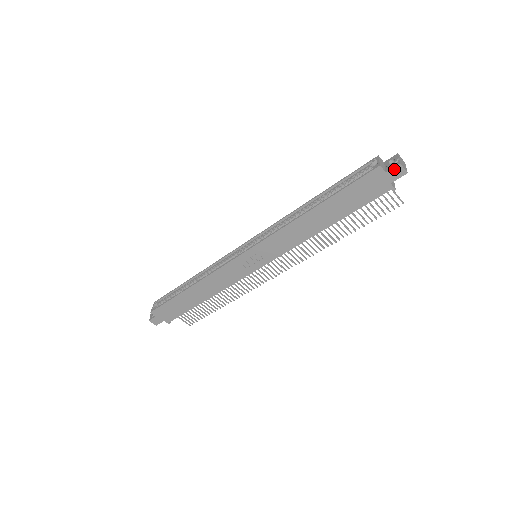
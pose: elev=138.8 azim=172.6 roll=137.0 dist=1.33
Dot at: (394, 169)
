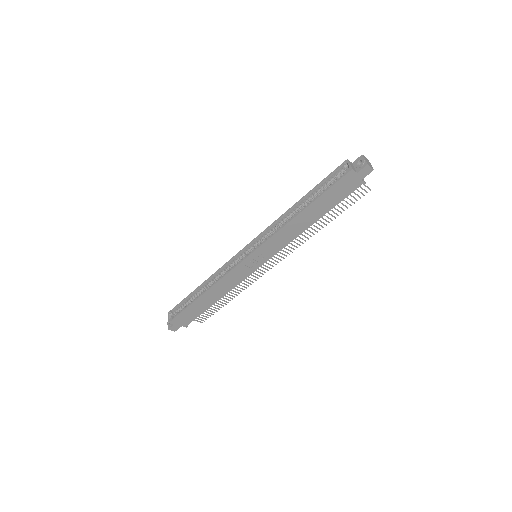
Dot at: (363, 169)
